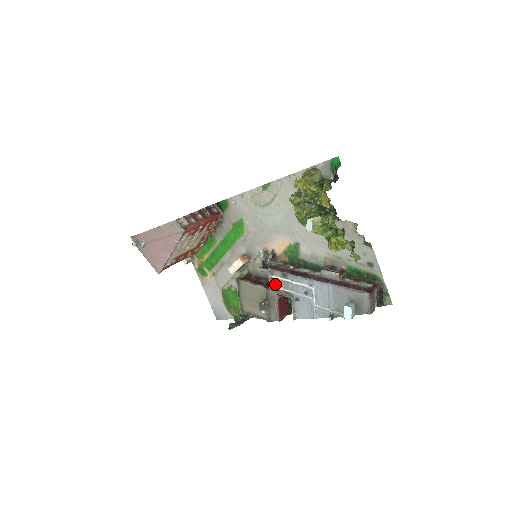
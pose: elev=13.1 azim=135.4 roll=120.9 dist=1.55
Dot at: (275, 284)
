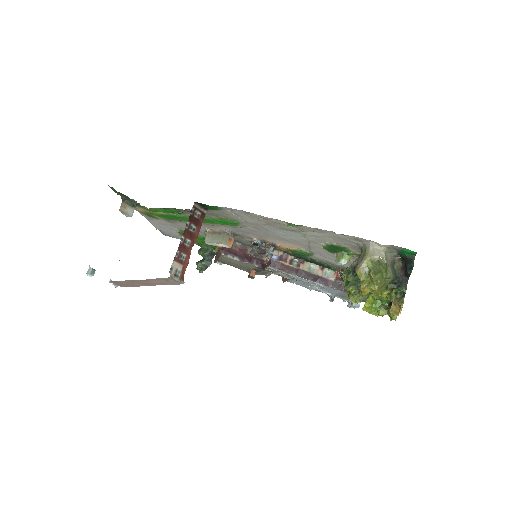
Dot at: (271, 267)
